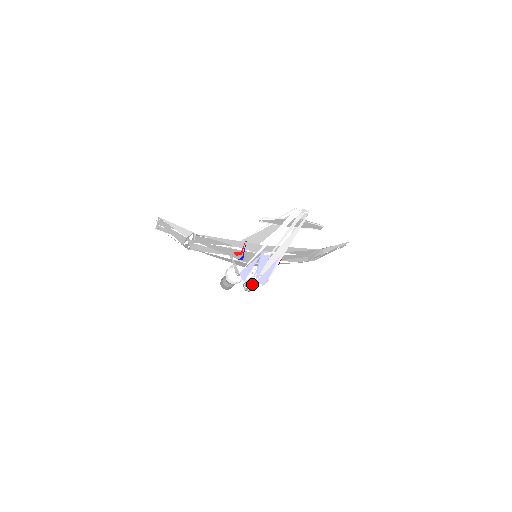
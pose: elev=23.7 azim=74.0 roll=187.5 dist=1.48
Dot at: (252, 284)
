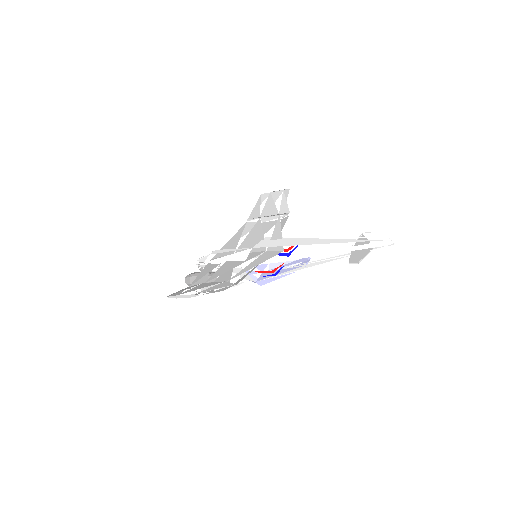
Dot at: occluded
